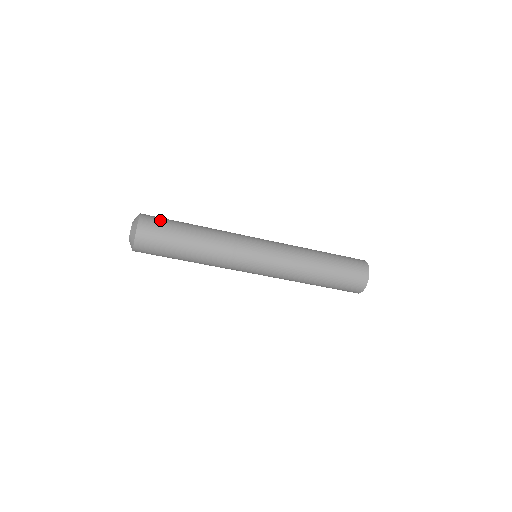
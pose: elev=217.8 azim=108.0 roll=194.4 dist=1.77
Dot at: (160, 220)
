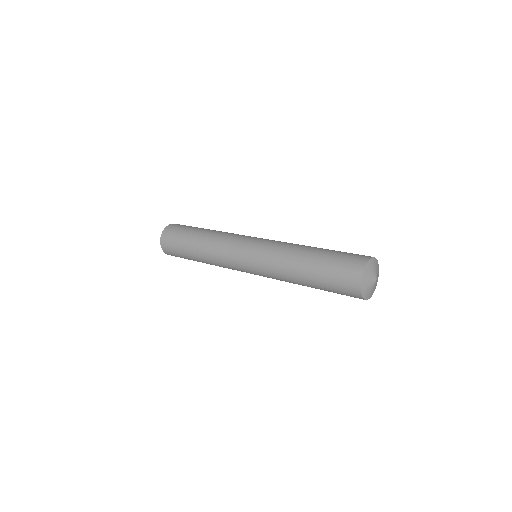
Dot at: (179, 228)
